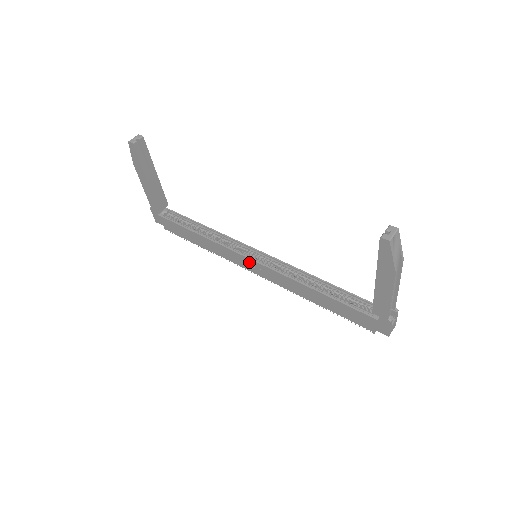
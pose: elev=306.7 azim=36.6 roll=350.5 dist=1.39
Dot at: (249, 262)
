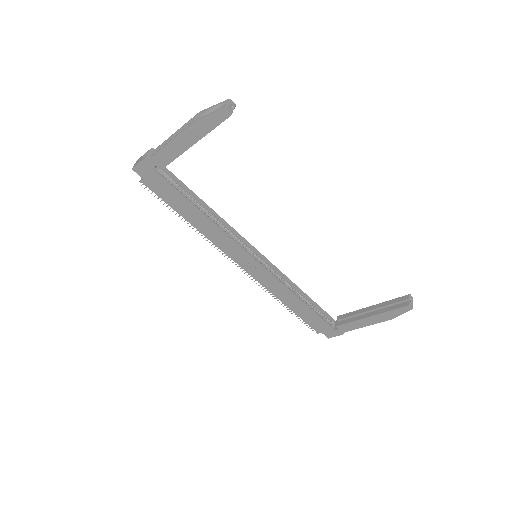
Dot at: (248, 260)
